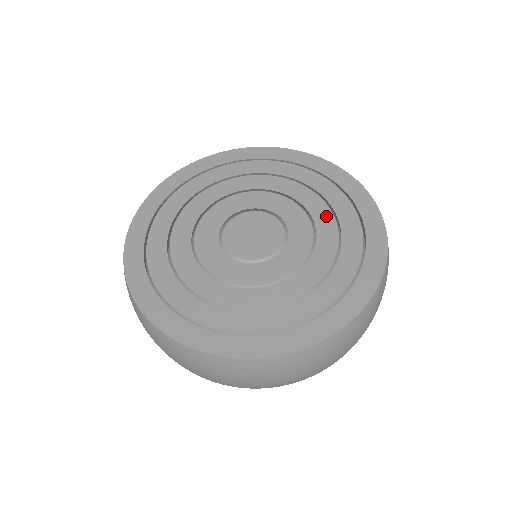
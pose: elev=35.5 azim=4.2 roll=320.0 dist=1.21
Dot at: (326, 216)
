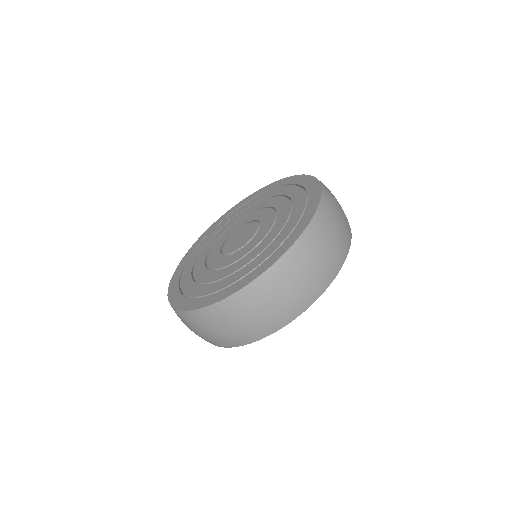
Dot at: (254, 206)
